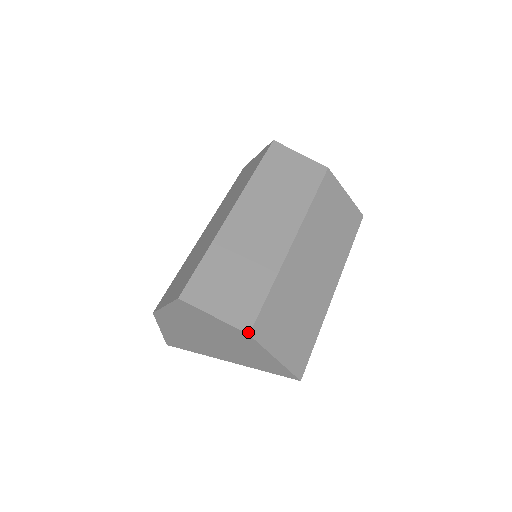
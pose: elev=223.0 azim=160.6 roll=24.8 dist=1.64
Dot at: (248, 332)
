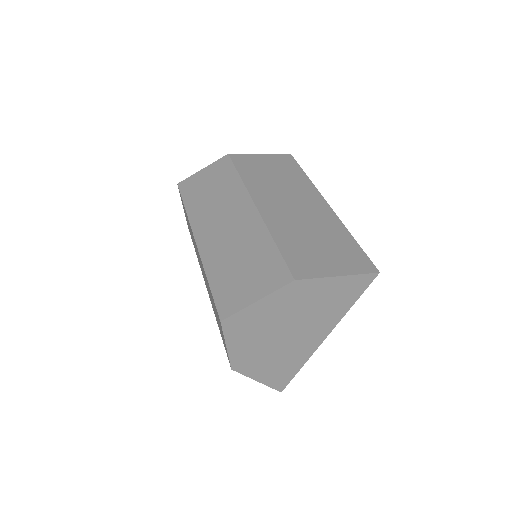
Dot at: (292, 280)
